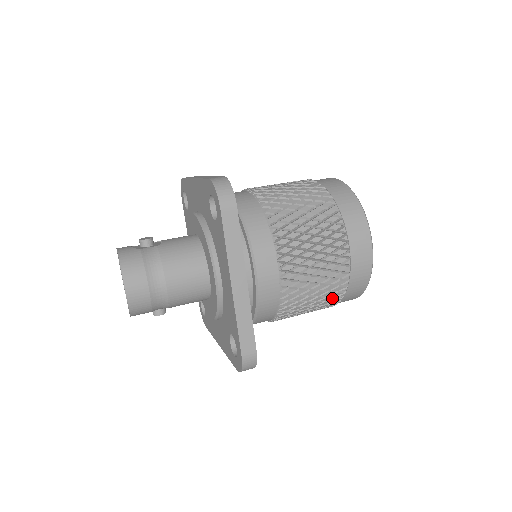
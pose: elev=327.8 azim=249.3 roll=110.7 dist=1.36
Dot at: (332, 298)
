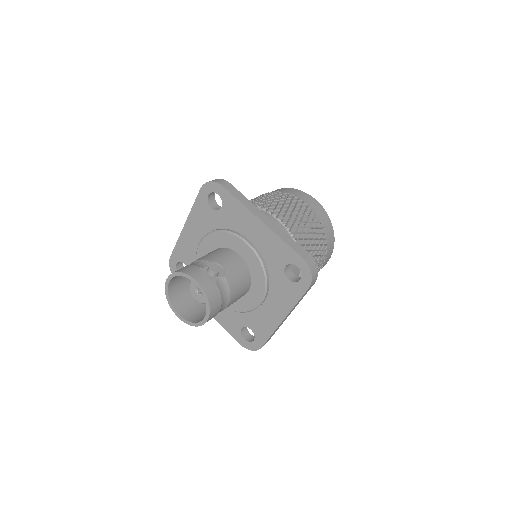
Dot at: occluded
